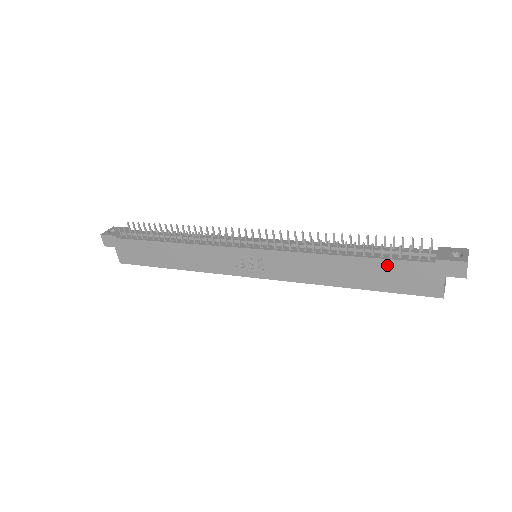
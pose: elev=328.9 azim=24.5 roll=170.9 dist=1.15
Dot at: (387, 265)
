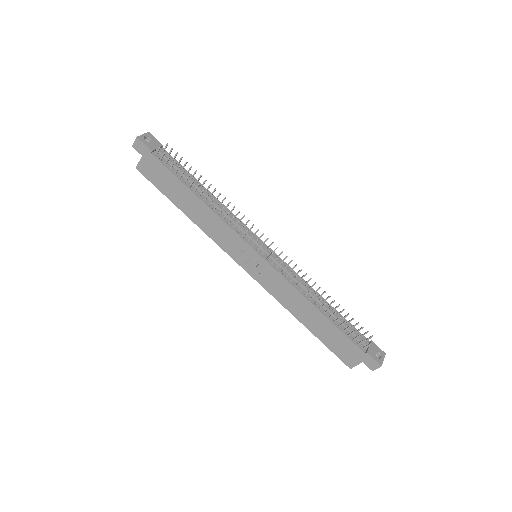
Dot at: (338, 333)
